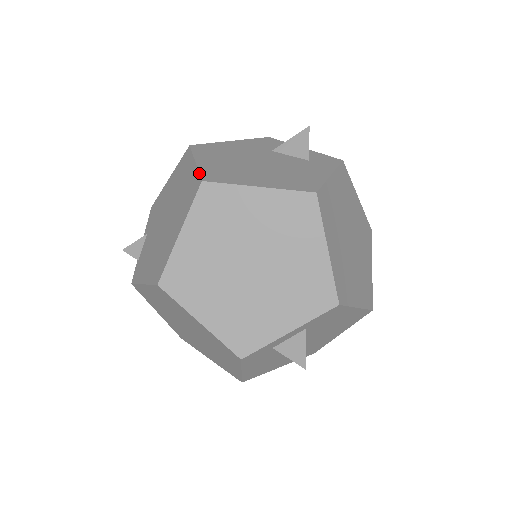
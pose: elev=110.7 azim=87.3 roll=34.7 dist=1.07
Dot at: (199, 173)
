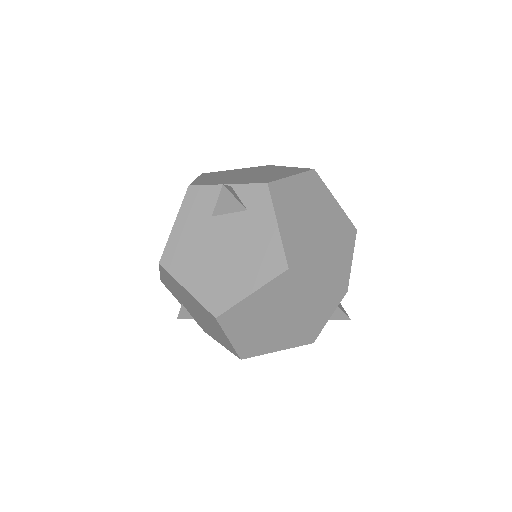
Dot at: (204, 308)
